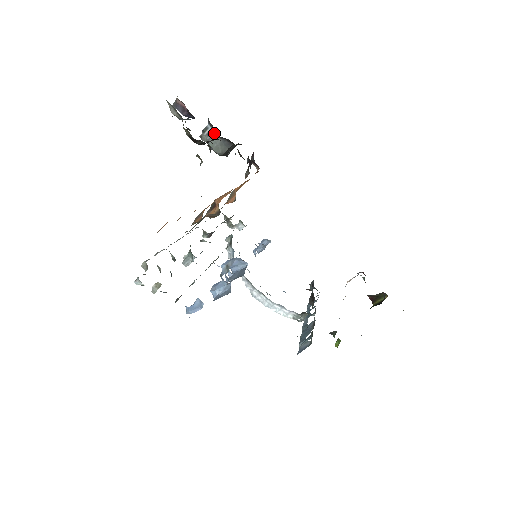
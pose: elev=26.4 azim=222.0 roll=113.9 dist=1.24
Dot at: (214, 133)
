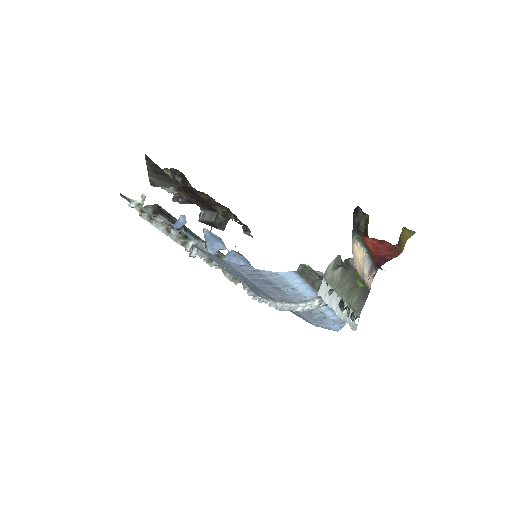
Dot at: (206, 213)
